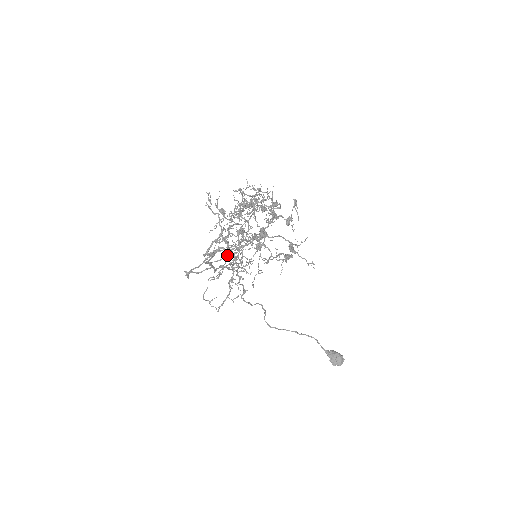
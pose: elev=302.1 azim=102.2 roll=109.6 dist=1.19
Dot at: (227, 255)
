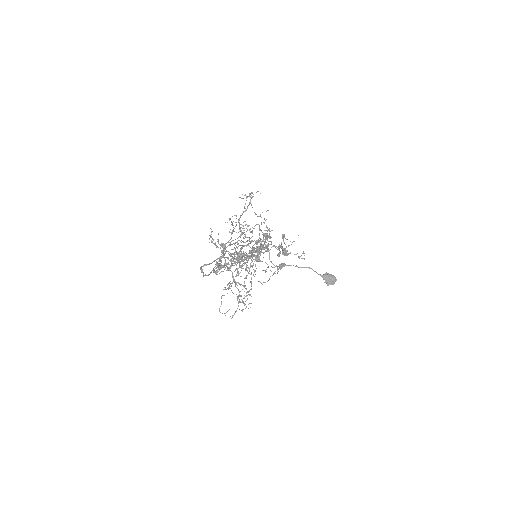
Dot at: occluded
